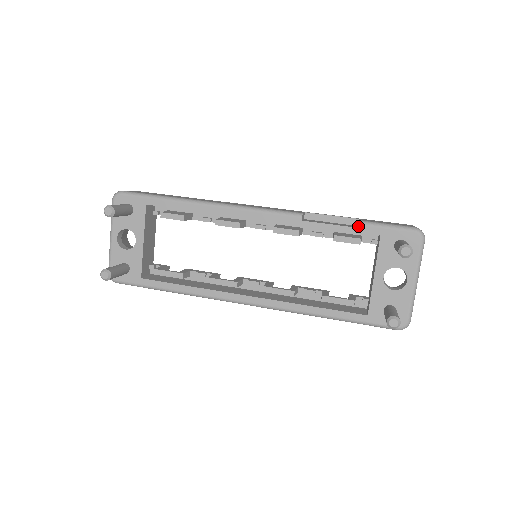
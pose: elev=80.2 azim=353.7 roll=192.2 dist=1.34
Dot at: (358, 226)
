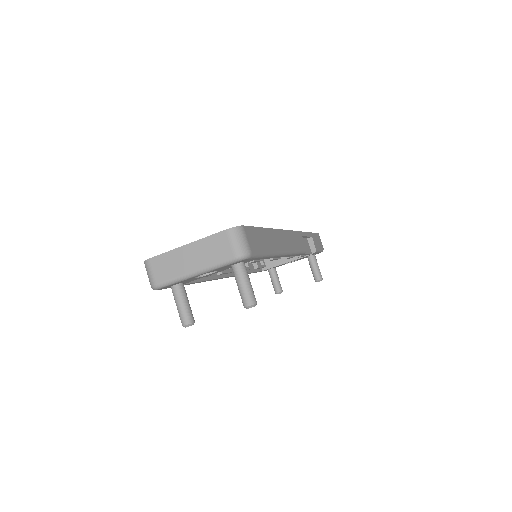
Dot at: occluded
